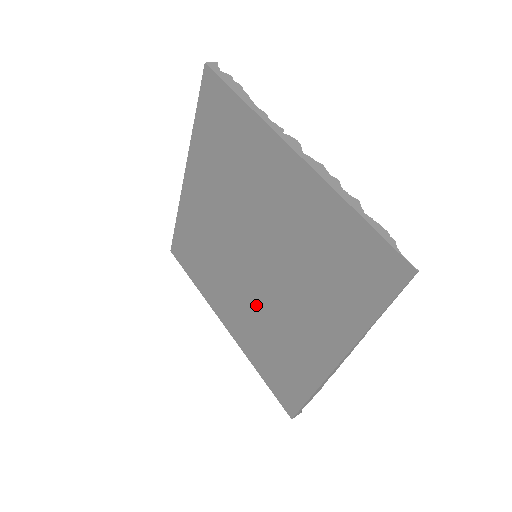
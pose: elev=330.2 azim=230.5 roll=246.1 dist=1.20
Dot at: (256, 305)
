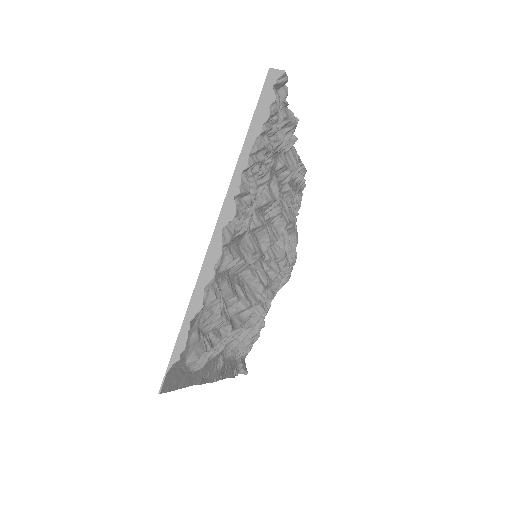
Dot at: occluded
